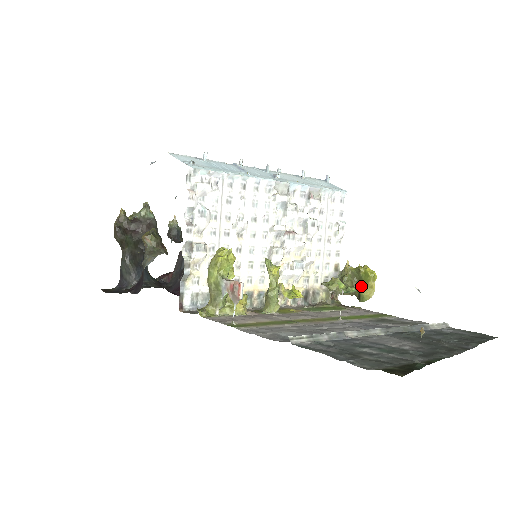
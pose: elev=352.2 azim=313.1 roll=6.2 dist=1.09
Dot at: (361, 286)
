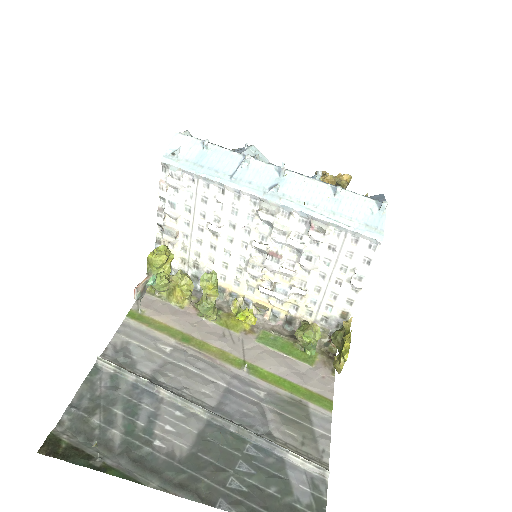
Dot at: (338, 354)
